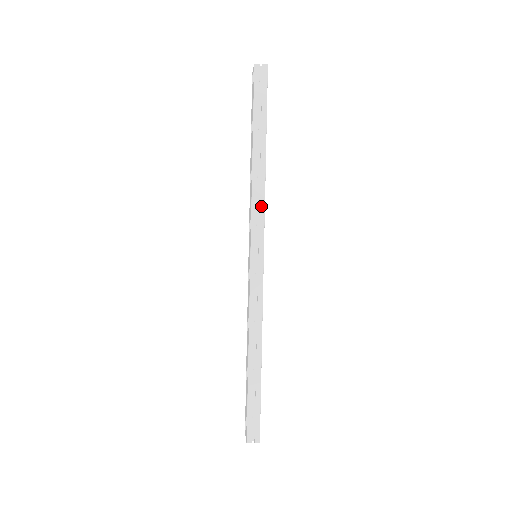
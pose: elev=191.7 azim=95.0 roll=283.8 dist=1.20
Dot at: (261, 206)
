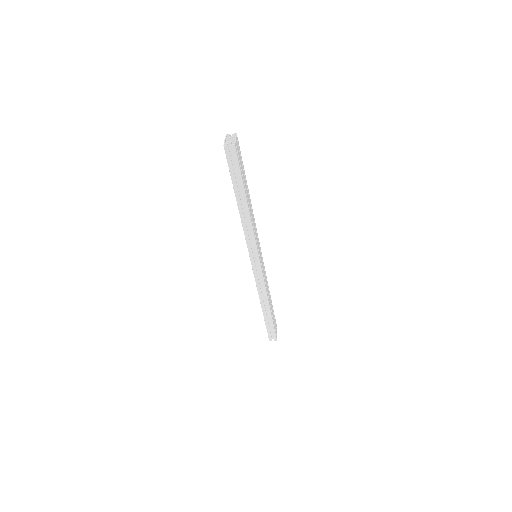
Dot at: (252, 236)
